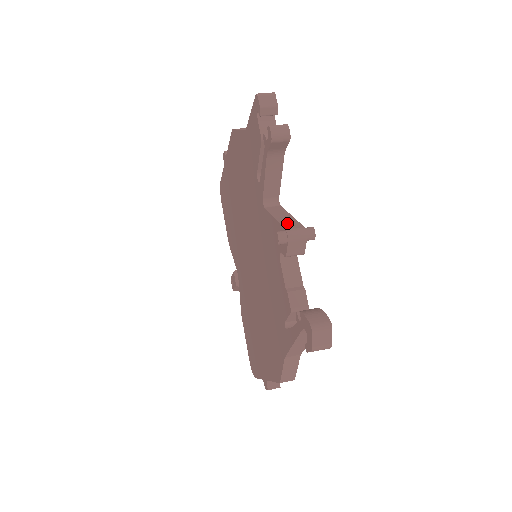
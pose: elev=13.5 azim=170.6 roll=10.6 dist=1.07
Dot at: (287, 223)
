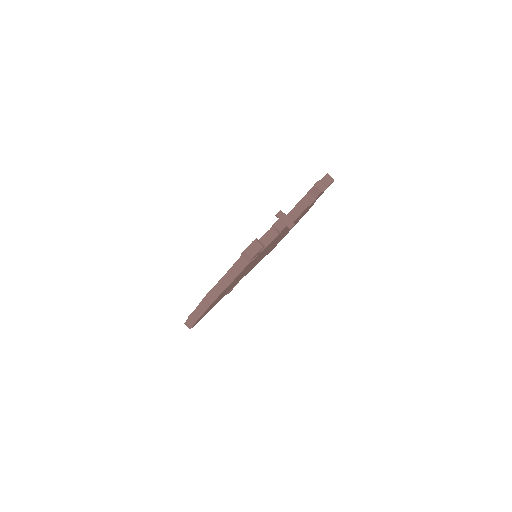
Dot at: occluded
